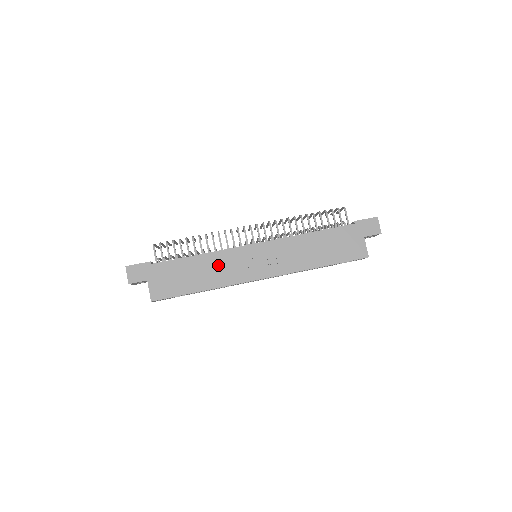
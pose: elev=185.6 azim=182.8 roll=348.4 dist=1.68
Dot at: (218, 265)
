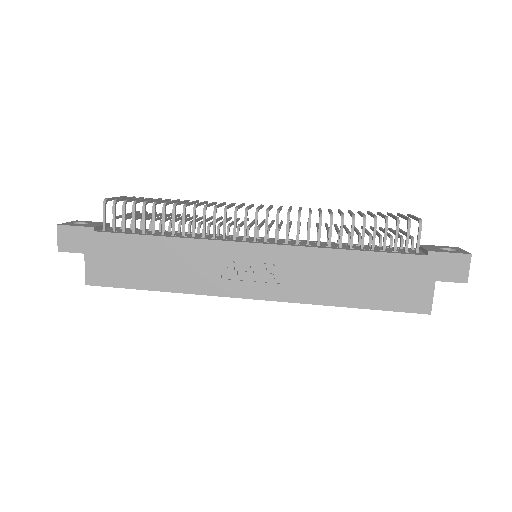
Dot at: (191, 260)
